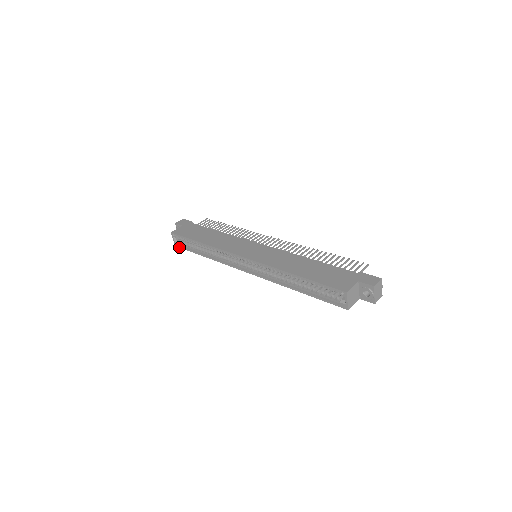
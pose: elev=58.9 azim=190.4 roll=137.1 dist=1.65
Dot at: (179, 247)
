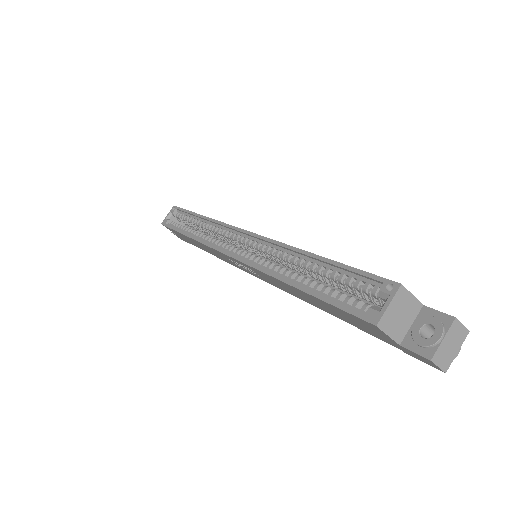
Dot at: (165, 225)
